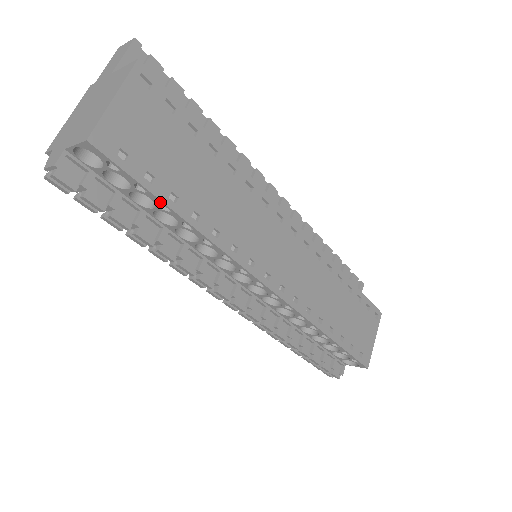
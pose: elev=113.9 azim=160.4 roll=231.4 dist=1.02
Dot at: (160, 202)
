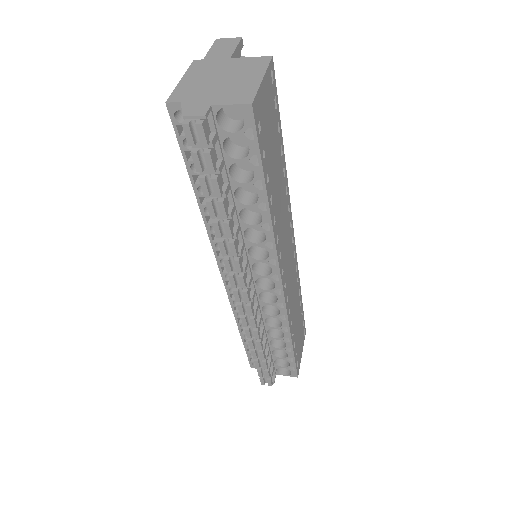
Dot at: (261, 178)
